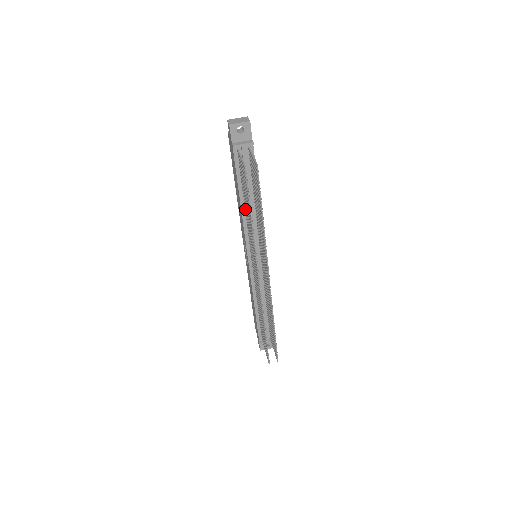
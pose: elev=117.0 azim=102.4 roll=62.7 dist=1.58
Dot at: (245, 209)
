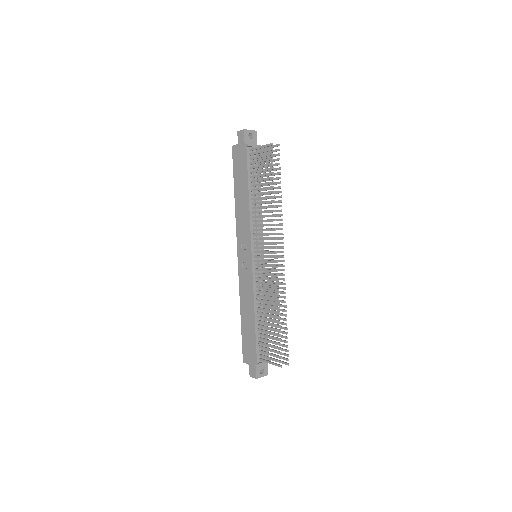
Dot at: (253, 202)
